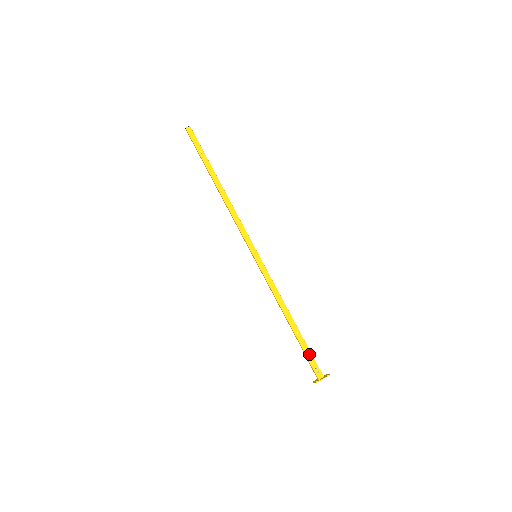
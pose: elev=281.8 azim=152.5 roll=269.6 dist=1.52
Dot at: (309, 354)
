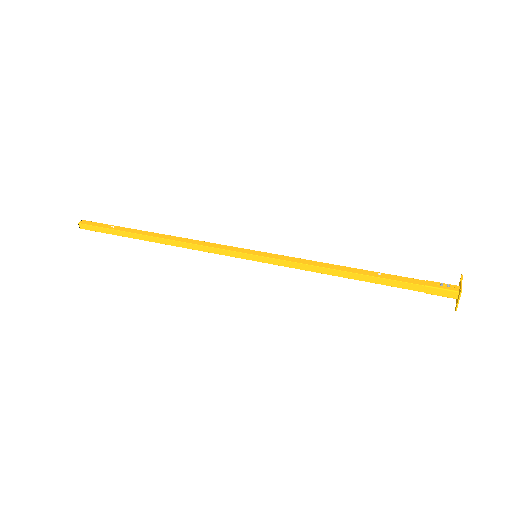
Dot at: (416, 281)
